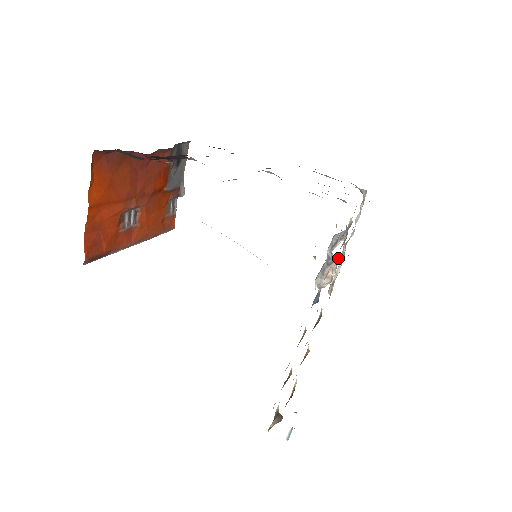
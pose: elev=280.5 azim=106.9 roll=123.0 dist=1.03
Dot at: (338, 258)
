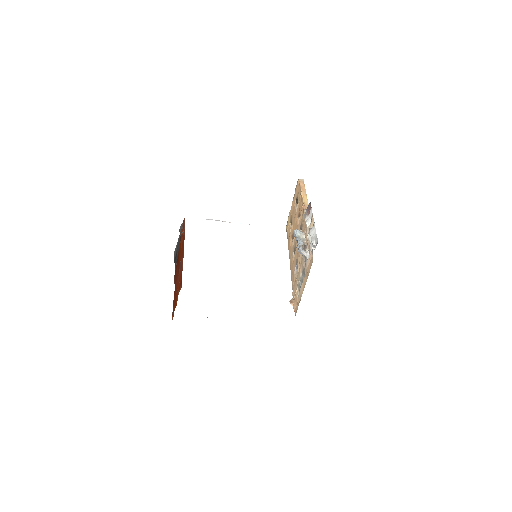
Dot at: (305, 245)
